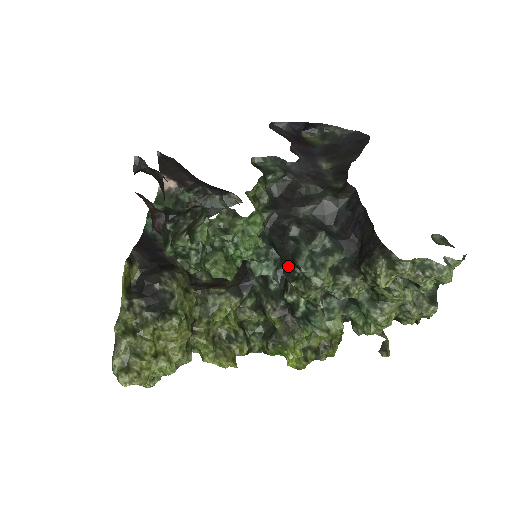
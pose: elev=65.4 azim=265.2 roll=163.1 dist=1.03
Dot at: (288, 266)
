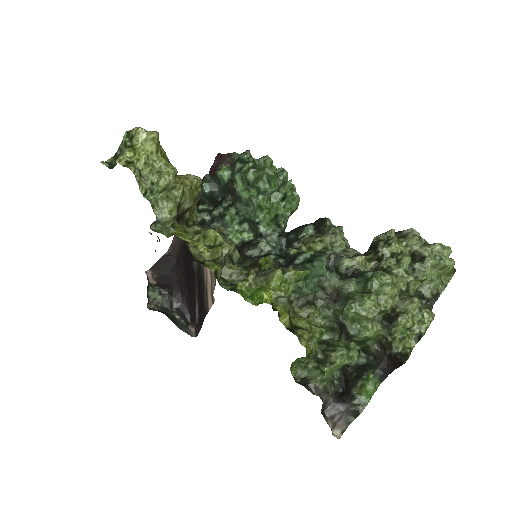
Dot at: (309, 224)
